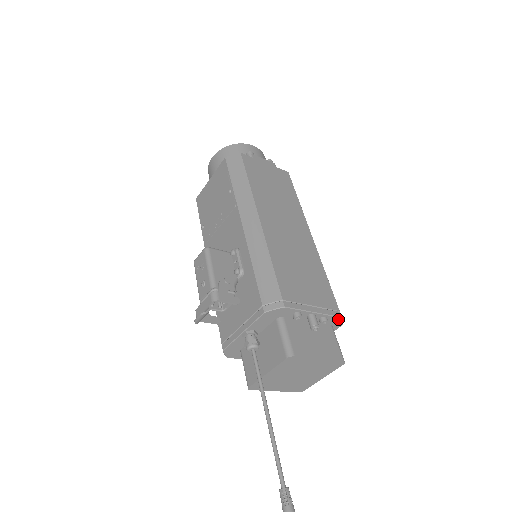
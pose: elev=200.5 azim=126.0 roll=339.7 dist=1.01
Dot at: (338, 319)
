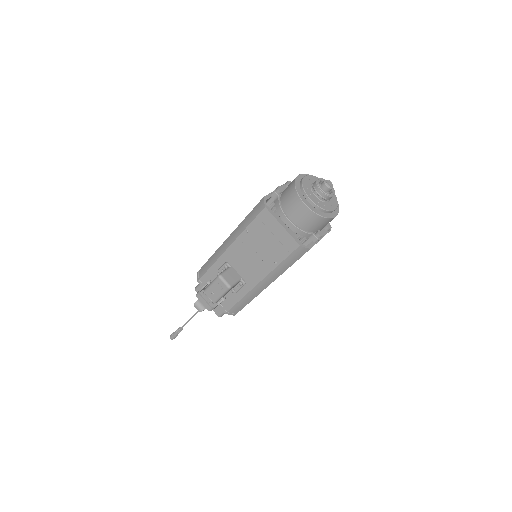
Dot at: occluded
